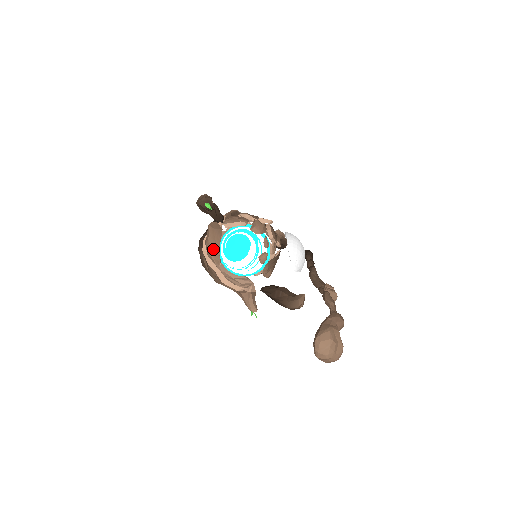
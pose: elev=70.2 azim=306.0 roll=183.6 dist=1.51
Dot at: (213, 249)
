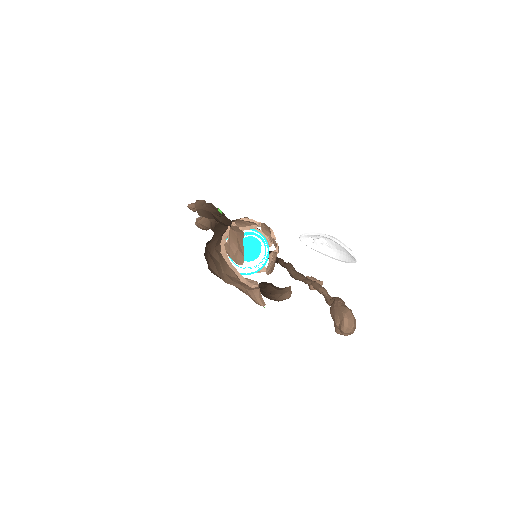
Dot at: (239, 251)
